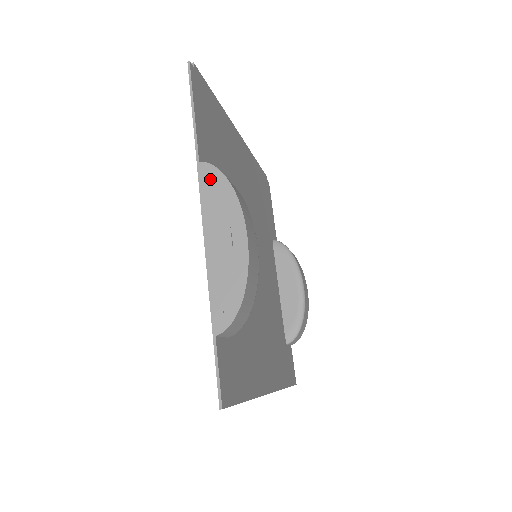
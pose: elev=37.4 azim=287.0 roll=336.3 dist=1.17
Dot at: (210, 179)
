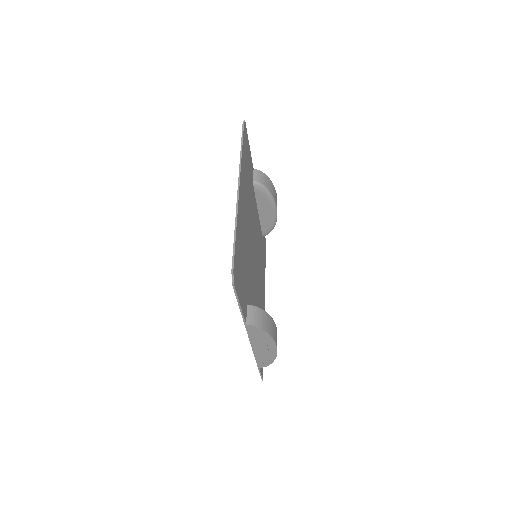
Dot at: (254, 331)
